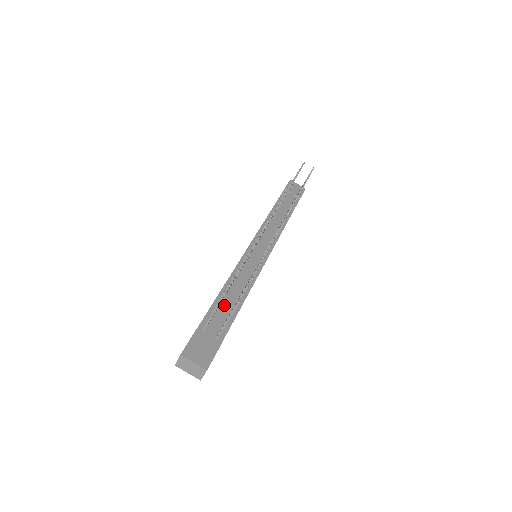
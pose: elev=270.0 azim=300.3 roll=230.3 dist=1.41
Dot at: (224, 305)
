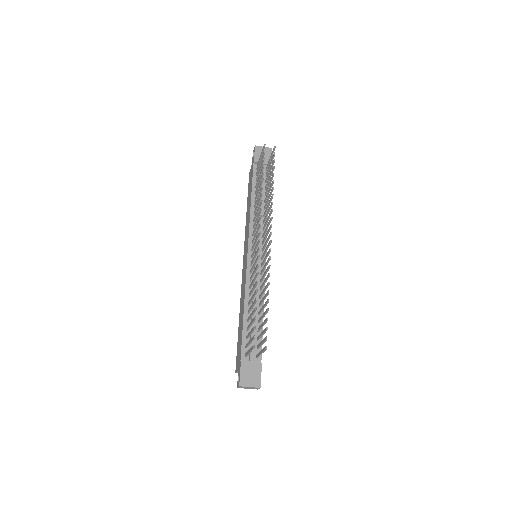
Dot at: (251, 327)
